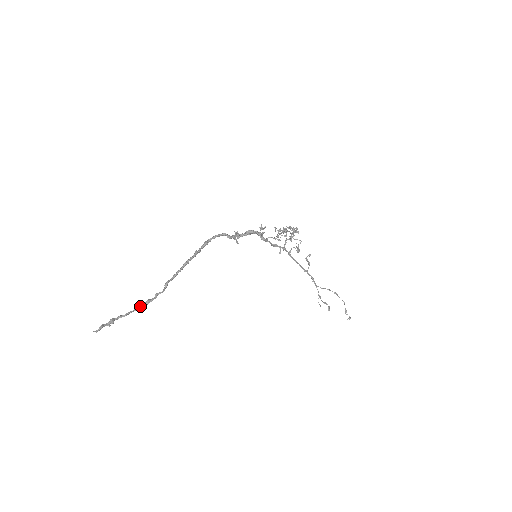
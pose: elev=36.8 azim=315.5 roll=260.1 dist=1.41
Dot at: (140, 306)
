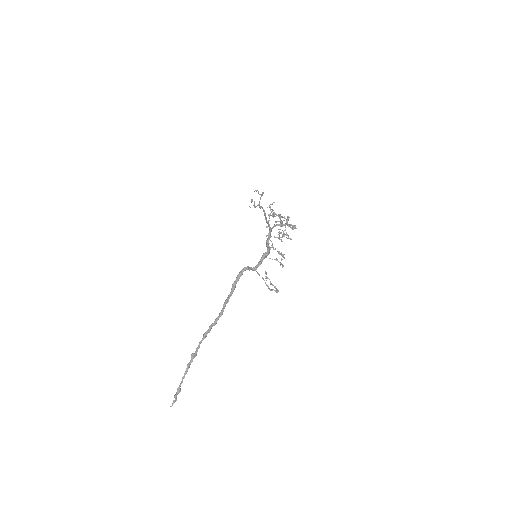
Dot at: occluded
